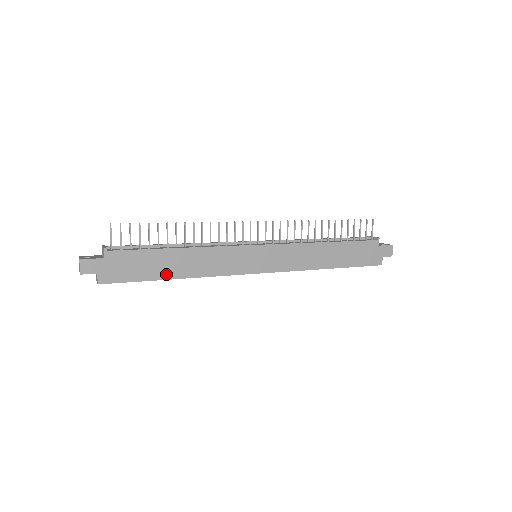
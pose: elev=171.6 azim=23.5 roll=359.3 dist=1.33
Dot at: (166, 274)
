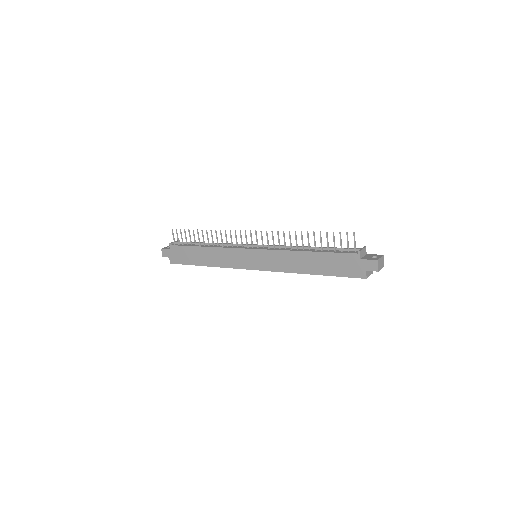
Dot at: (199, 262)
